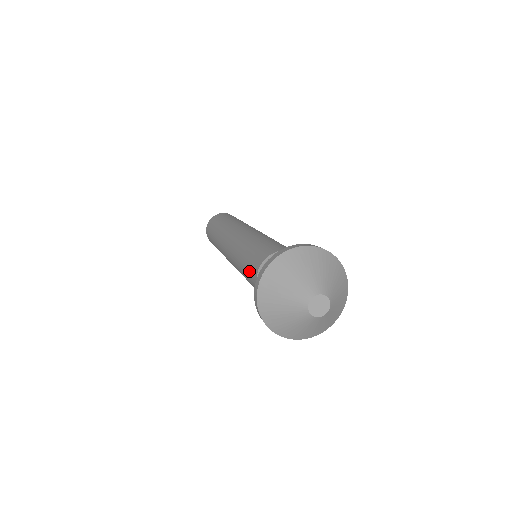
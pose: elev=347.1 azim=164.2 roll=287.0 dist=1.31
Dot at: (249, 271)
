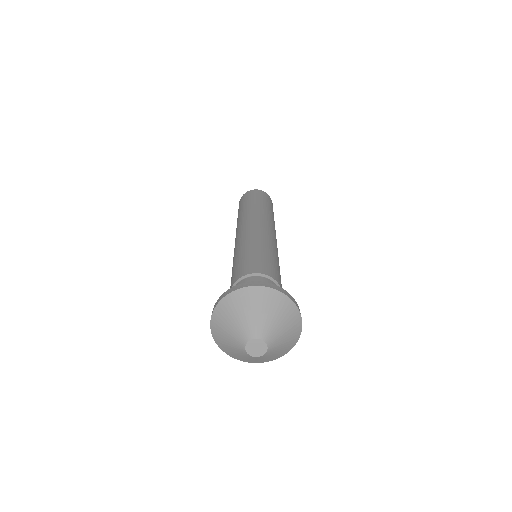
Dot at: (239, 267)
